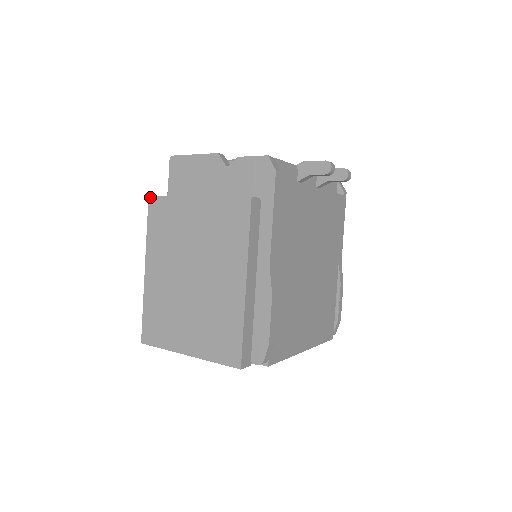
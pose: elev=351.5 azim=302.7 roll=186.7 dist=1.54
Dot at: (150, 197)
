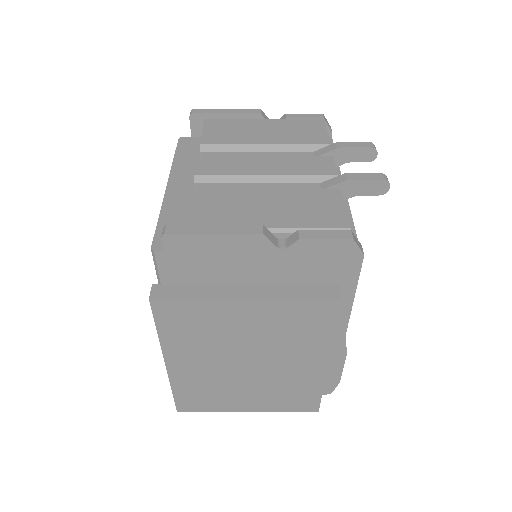
Dot at: (153, 301)
